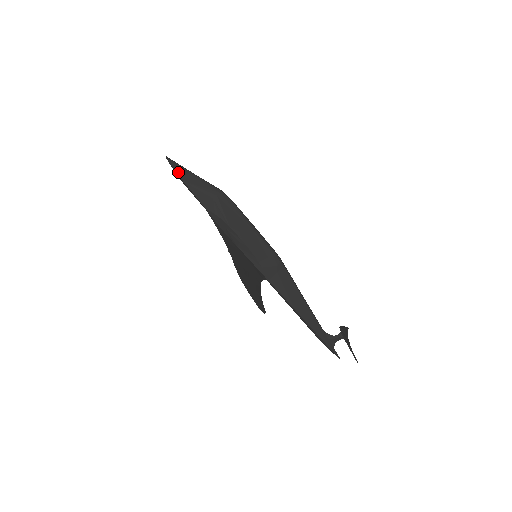
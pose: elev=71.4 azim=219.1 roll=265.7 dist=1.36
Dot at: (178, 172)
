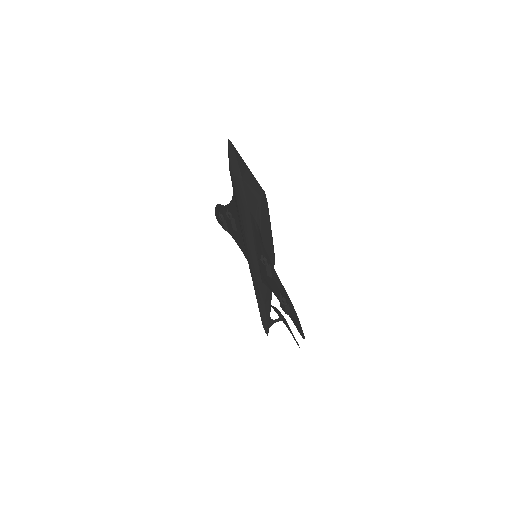
Dot at: (240, 165)
